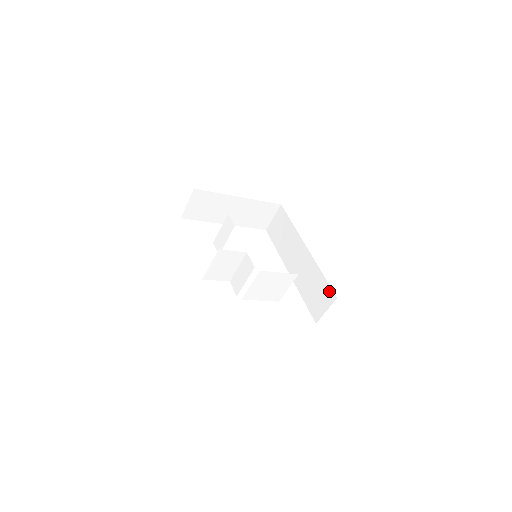
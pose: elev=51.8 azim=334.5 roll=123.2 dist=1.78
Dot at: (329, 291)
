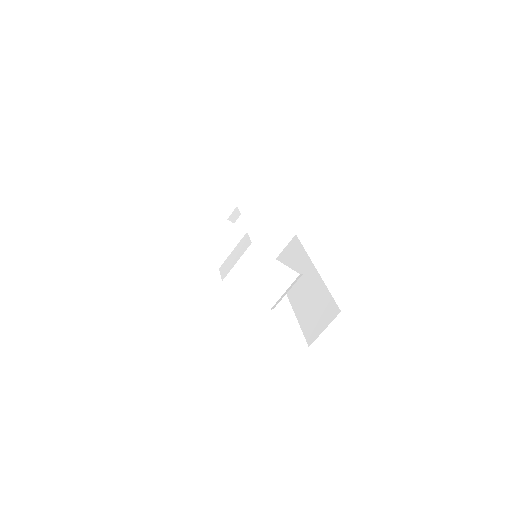
Dot at: (332, 306)
